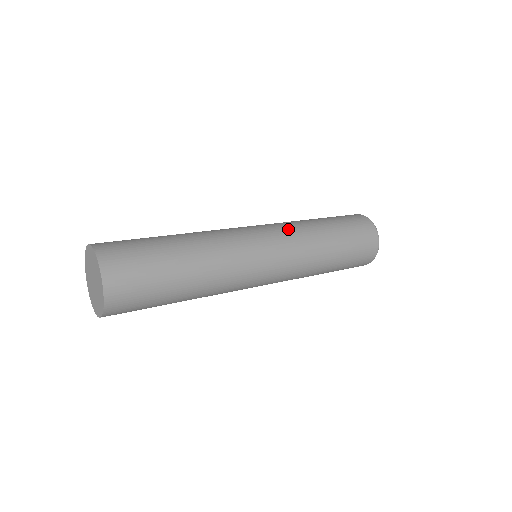
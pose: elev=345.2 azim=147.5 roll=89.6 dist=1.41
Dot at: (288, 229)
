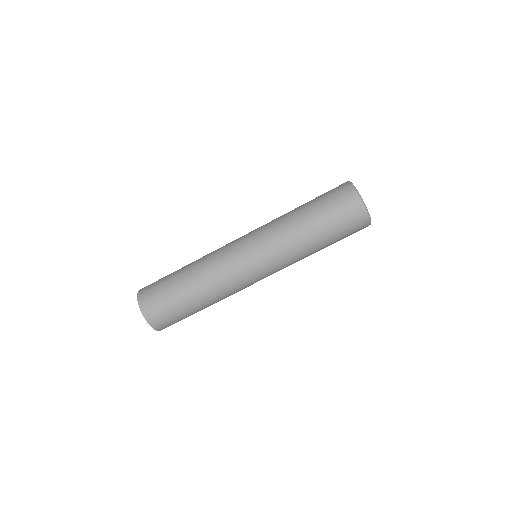
Dot at: (266, 230)
